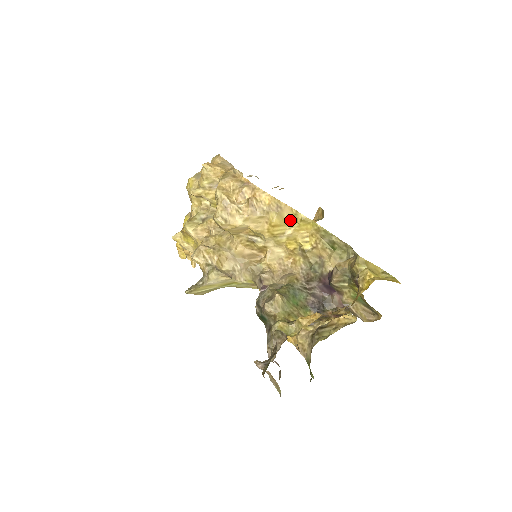
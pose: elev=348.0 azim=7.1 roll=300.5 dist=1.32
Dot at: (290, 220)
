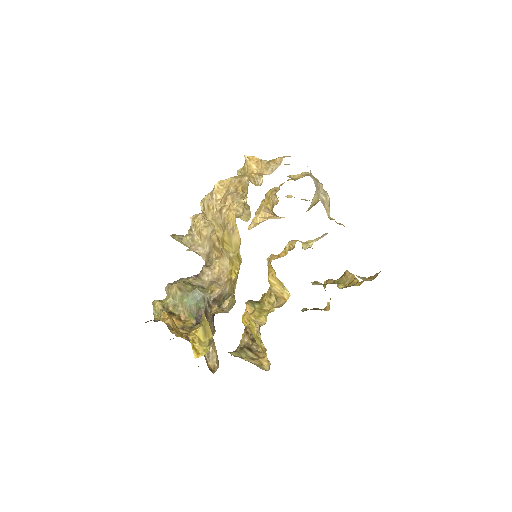
Dot at: (236, 246)
